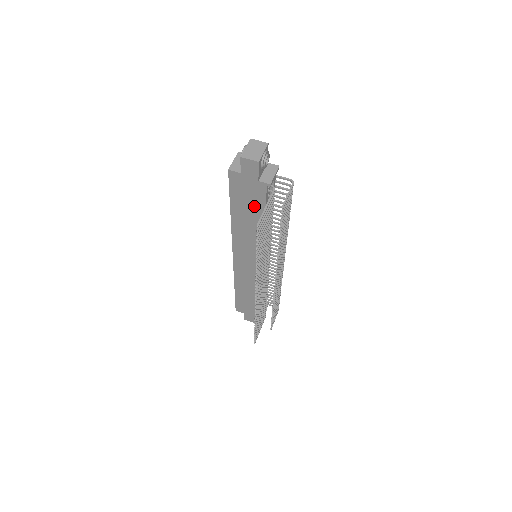
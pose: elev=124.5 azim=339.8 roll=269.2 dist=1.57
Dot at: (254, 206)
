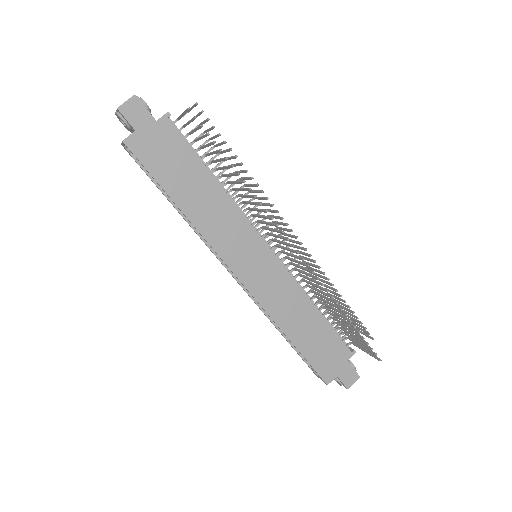
Dot at: (184, 163)
